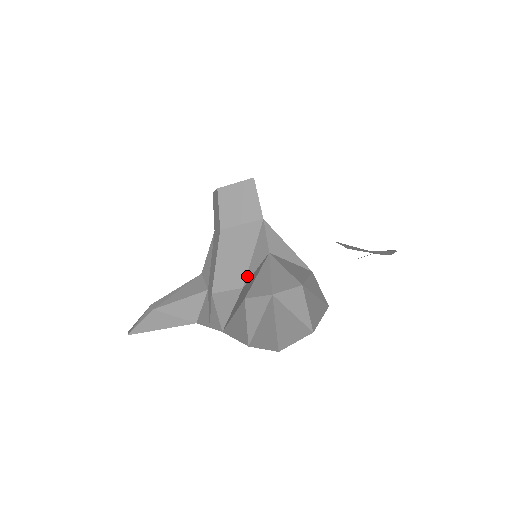
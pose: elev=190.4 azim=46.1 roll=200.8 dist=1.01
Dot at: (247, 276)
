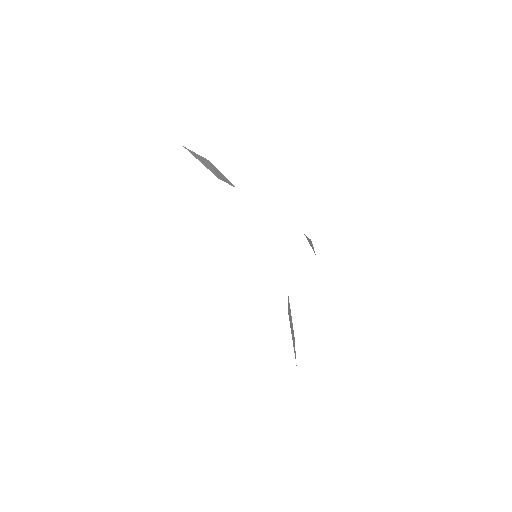
Dot at: occluded
